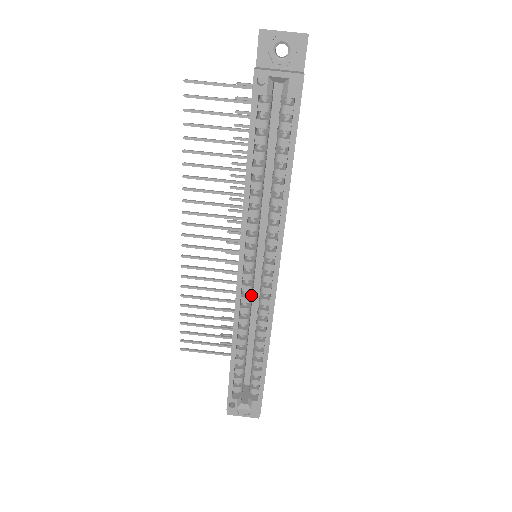
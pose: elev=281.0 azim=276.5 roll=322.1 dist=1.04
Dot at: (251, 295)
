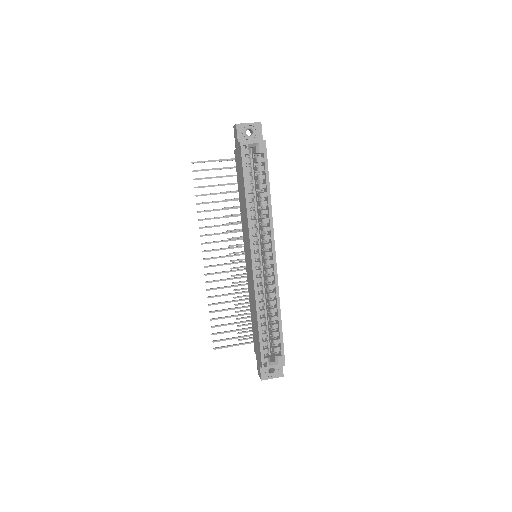
Dot at: (261, 277)
